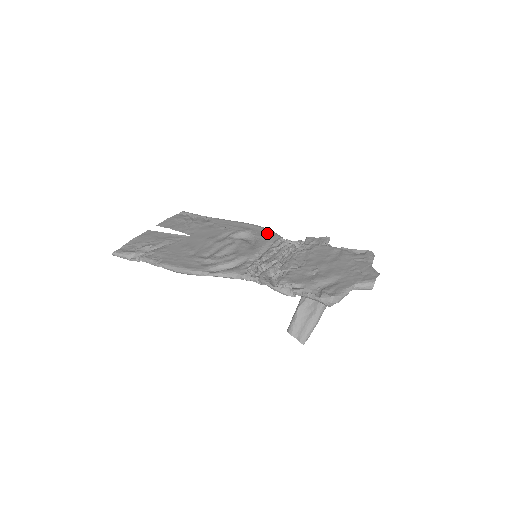
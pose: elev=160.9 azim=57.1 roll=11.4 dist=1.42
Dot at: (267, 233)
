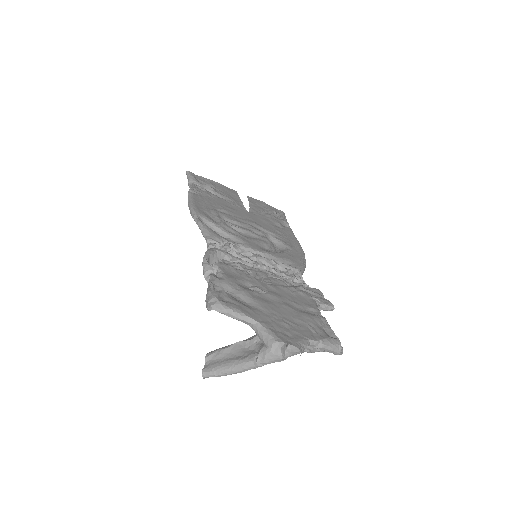
Dot at: (297, 259)
